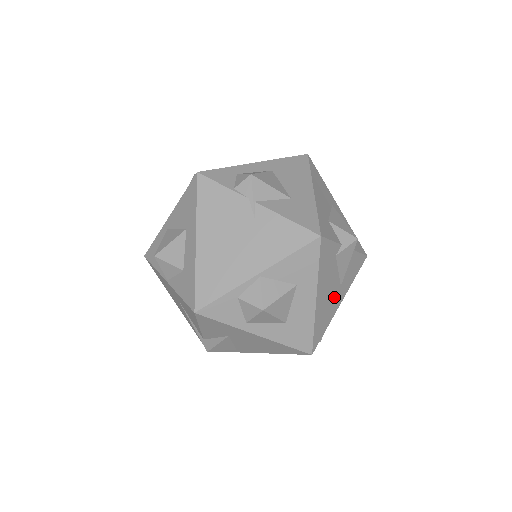
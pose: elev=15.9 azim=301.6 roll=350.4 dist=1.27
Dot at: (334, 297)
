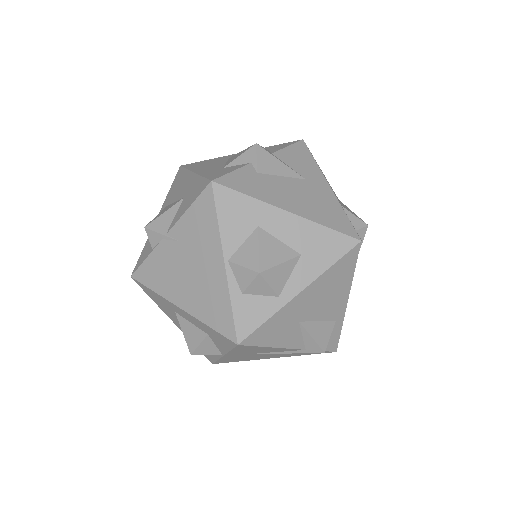
Dot at: (311, 191)
